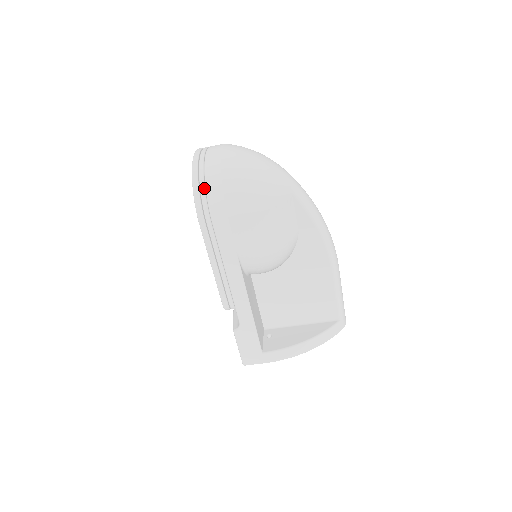
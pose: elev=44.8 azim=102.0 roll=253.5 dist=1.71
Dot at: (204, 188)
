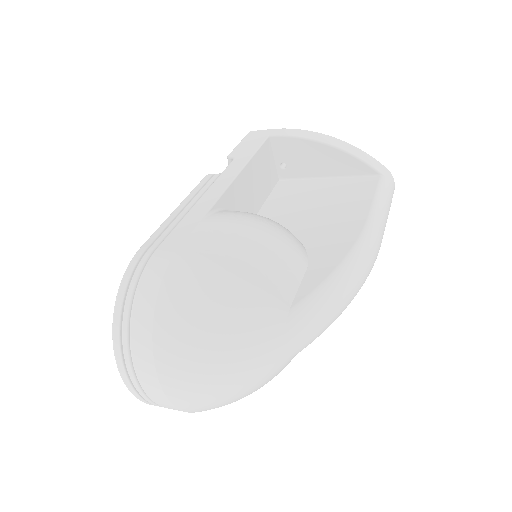
Dot at: occluded
